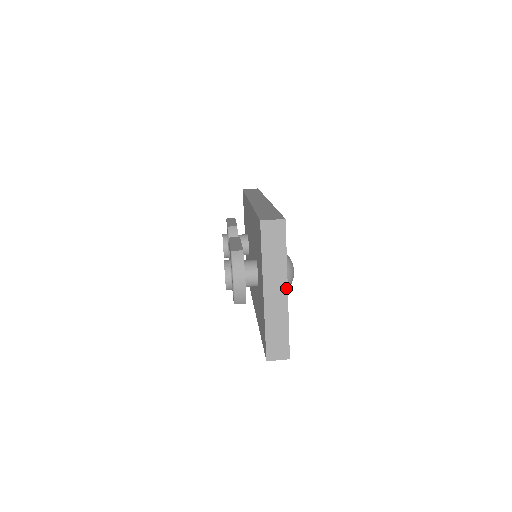
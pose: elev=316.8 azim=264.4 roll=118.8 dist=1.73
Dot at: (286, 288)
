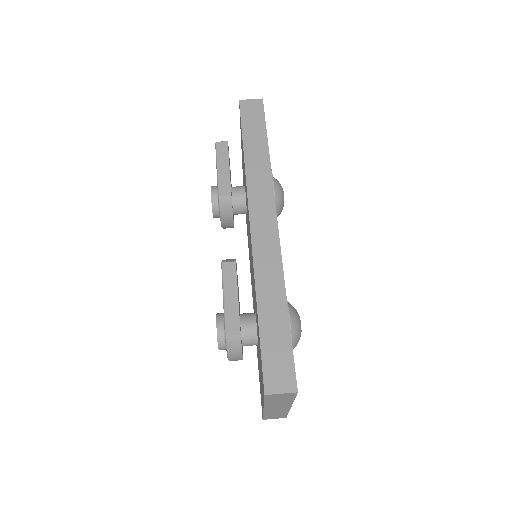
Dot at: (290, 406)
